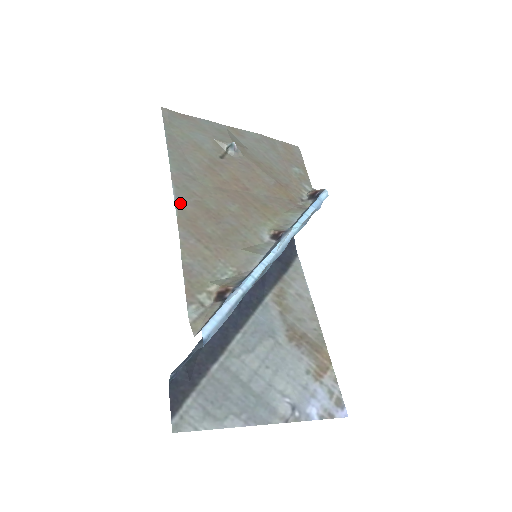
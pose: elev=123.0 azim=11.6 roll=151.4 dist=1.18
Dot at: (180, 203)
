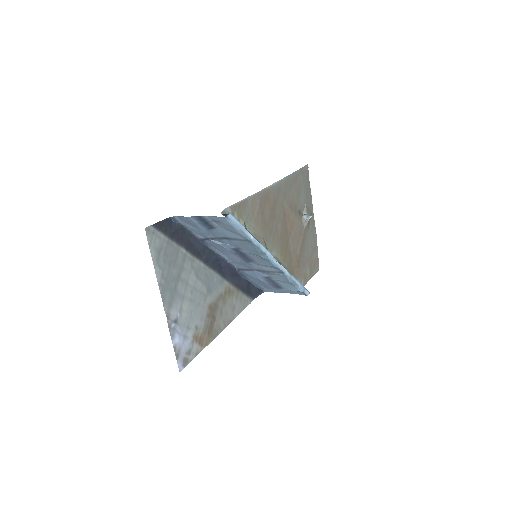
Dot at: (272, 188)
